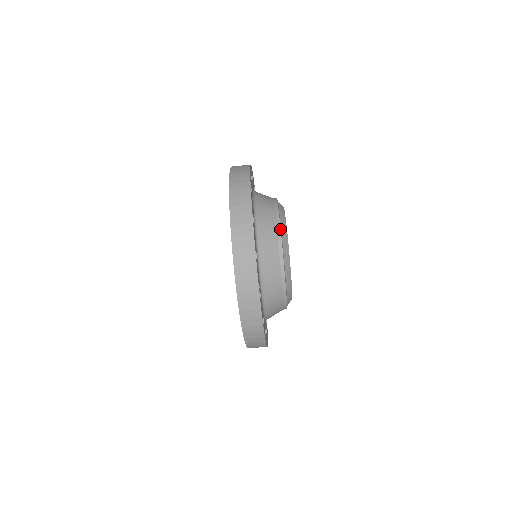
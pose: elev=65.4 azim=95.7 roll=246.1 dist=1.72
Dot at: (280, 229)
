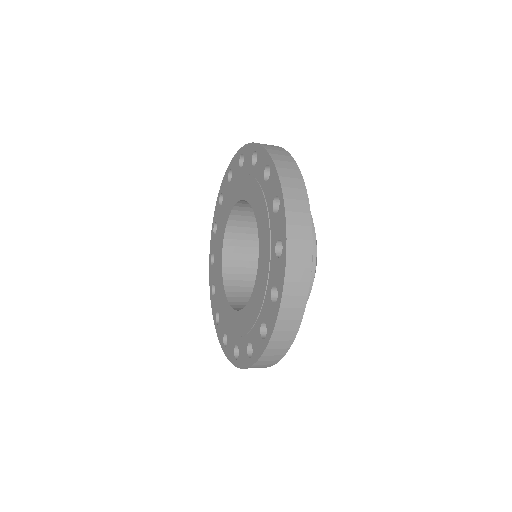
Dot at: occluded
